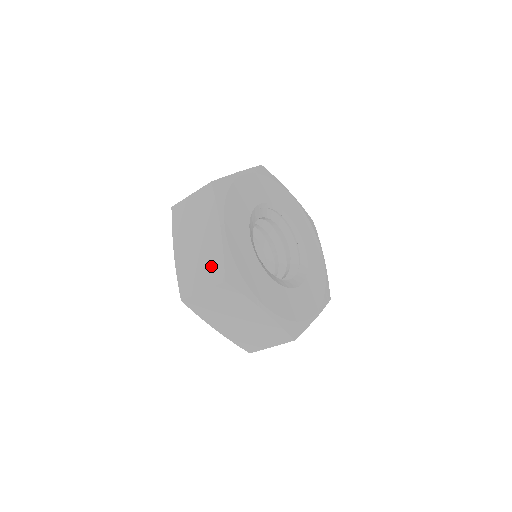
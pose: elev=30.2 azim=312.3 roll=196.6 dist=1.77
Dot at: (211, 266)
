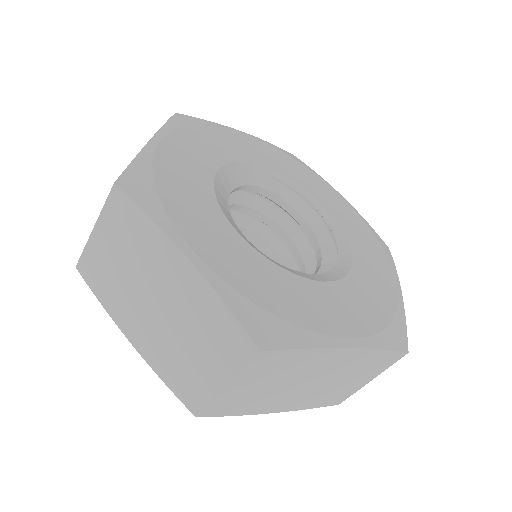
Dot at: occluded
